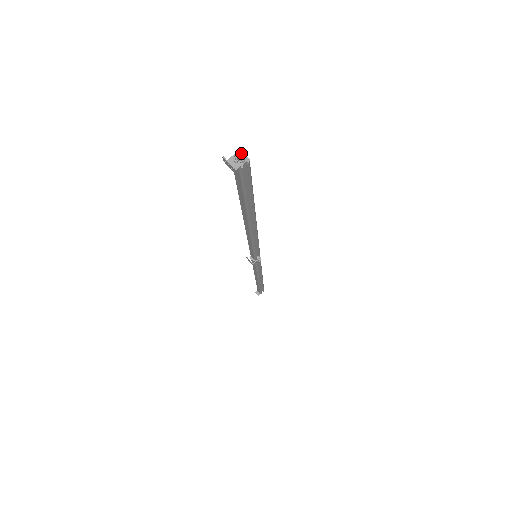
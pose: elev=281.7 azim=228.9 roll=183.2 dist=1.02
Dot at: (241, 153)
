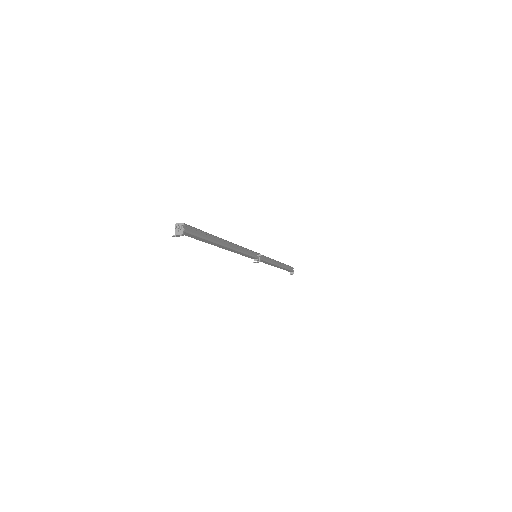
Dot at: (176, 225)
